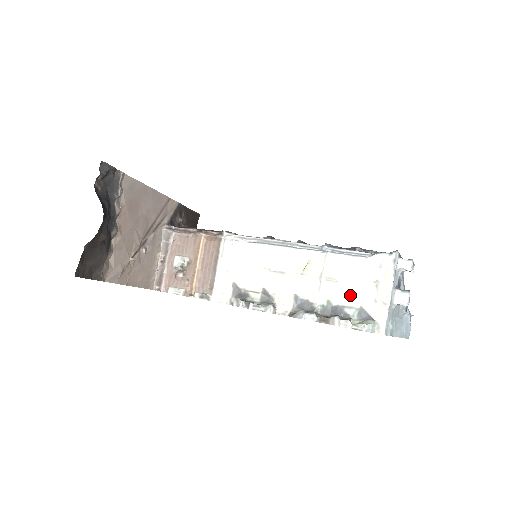
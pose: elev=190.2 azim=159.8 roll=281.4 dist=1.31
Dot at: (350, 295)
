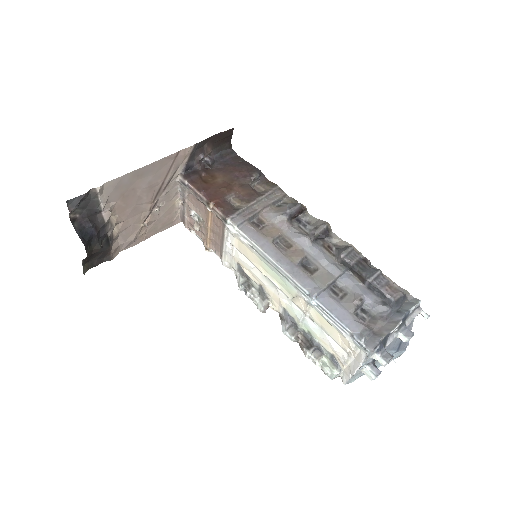
Dot at: (326, 343)
